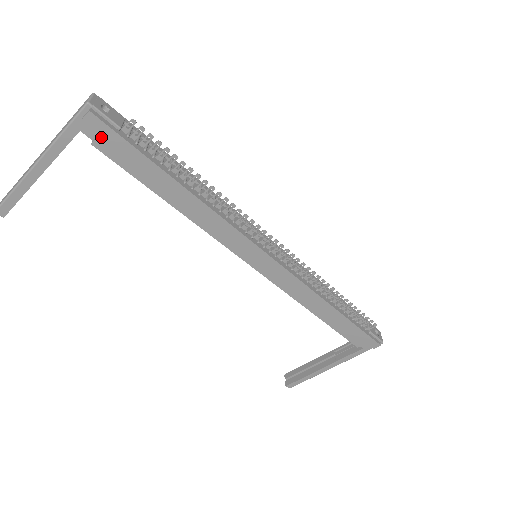
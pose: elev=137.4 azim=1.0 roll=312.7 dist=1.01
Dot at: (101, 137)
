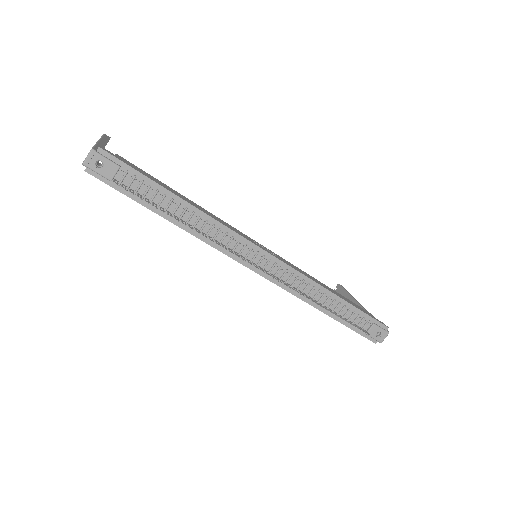
Dot at: occluded
